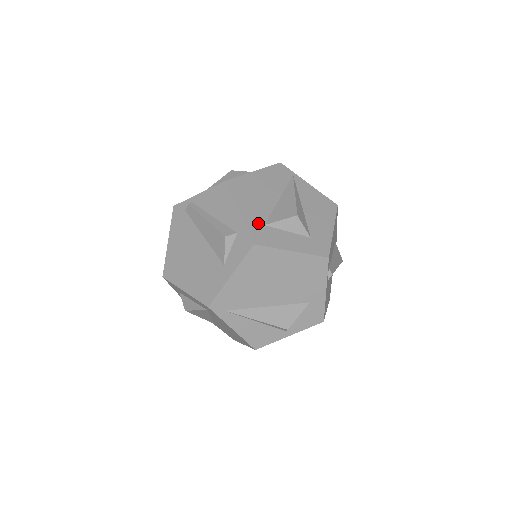
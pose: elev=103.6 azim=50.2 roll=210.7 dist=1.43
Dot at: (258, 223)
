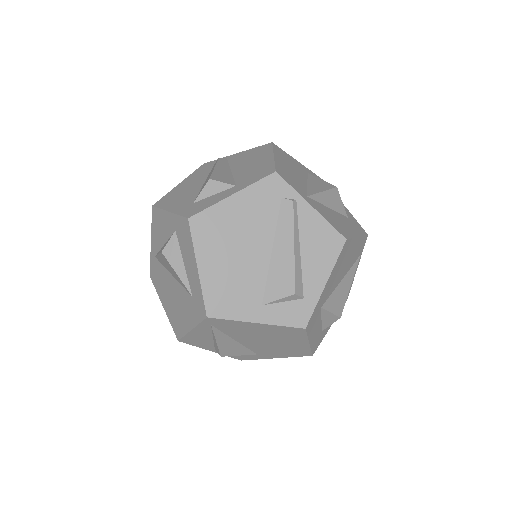
Dot at: (321, 304)
